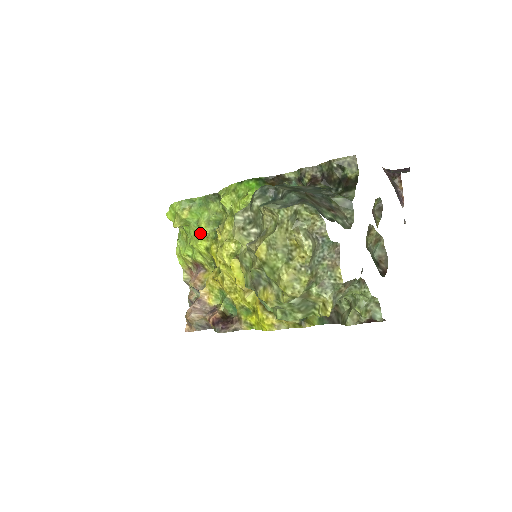
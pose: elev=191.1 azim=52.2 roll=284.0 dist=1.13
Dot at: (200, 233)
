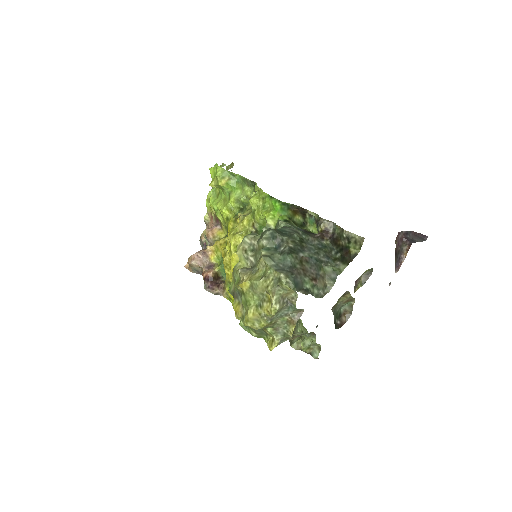
Dot at: (228, 203)
